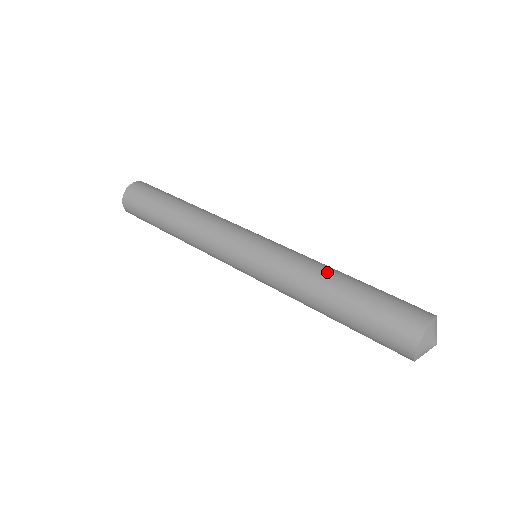
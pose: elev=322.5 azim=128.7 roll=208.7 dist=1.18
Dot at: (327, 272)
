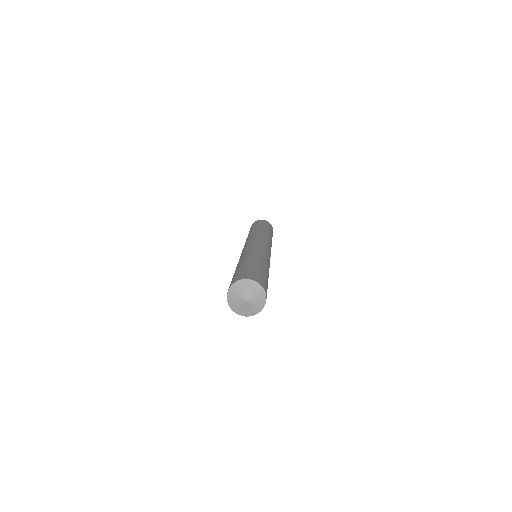
Dot at: (257, 256)
